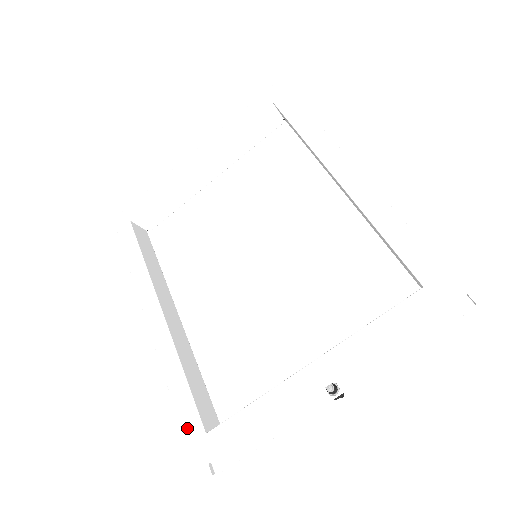
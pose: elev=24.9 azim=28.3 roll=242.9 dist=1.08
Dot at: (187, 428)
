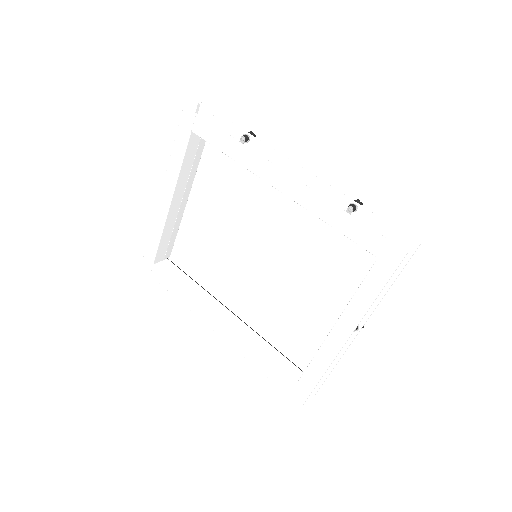
Dot at: (282, 386)
